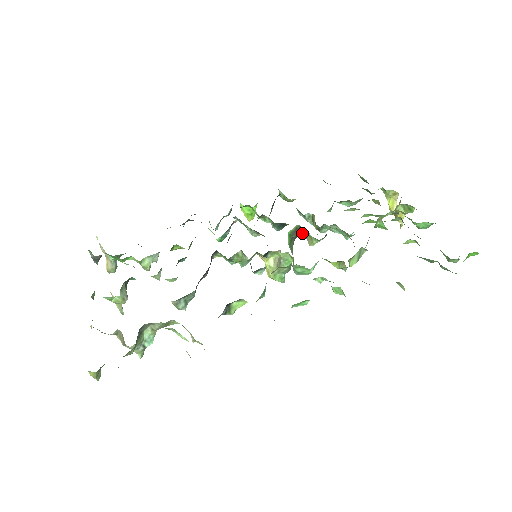
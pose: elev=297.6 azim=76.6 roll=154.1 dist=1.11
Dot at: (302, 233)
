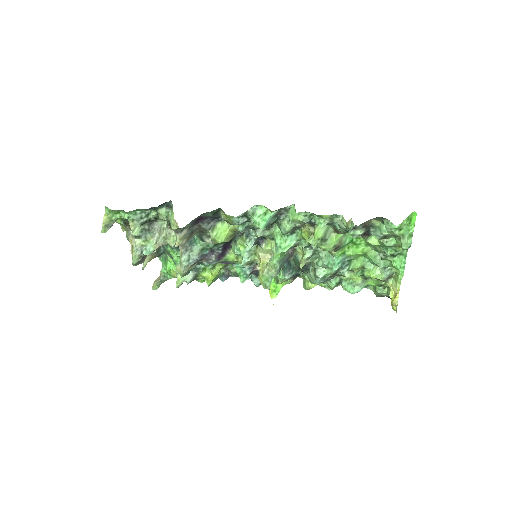
Dot at: occluded
